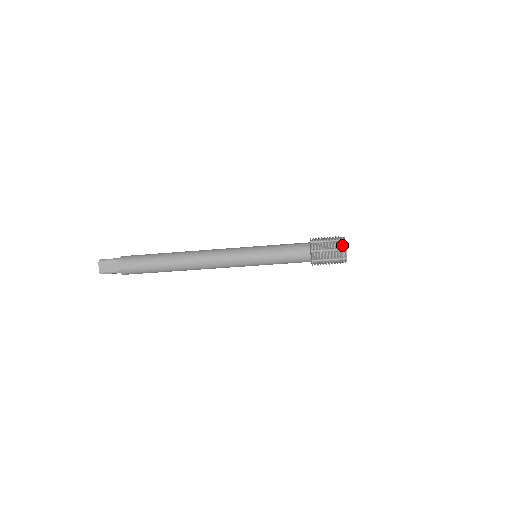
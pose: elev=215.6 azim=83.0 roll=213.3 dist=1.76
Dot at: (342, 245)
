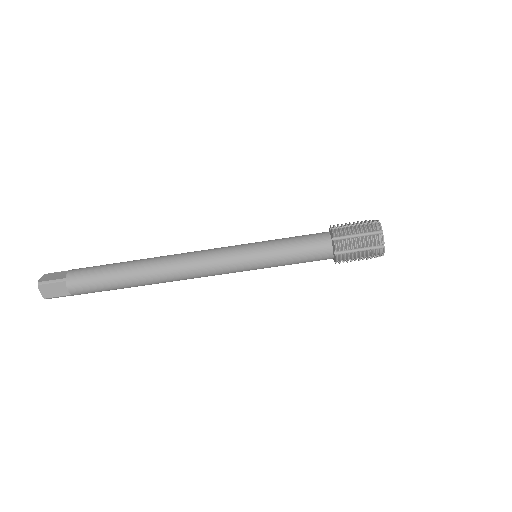
Dot at: (373, 220)
